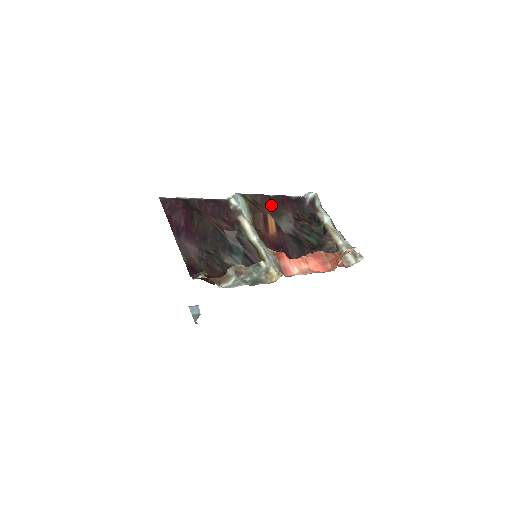
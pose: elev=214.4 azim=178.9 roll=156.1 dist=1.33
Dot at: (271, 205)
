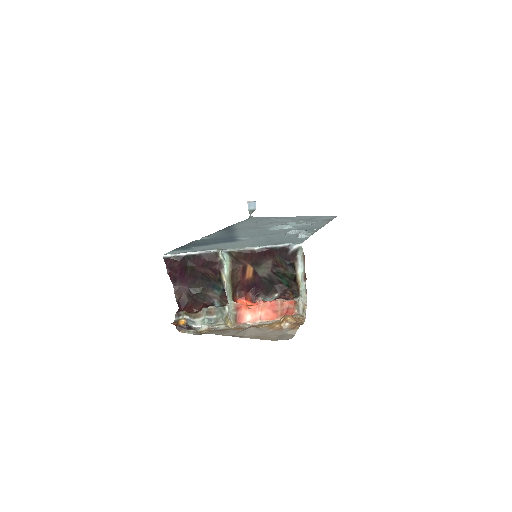
Dot at: (252, 258)
